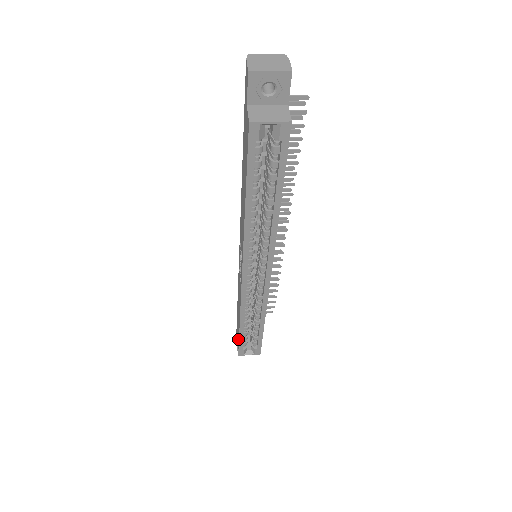
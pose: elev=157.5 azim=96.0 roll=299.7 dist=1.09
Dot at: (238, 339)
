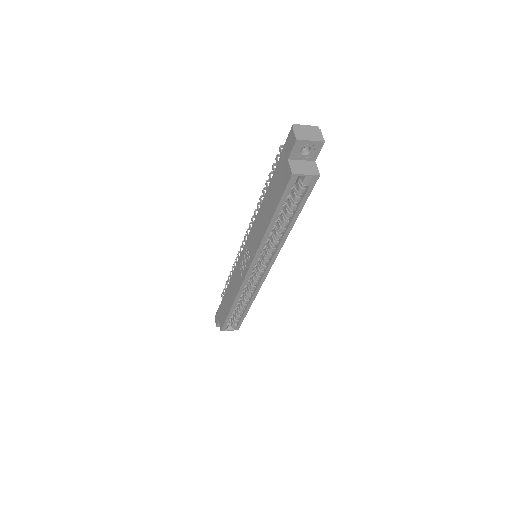
Dot at: (224, 318)
